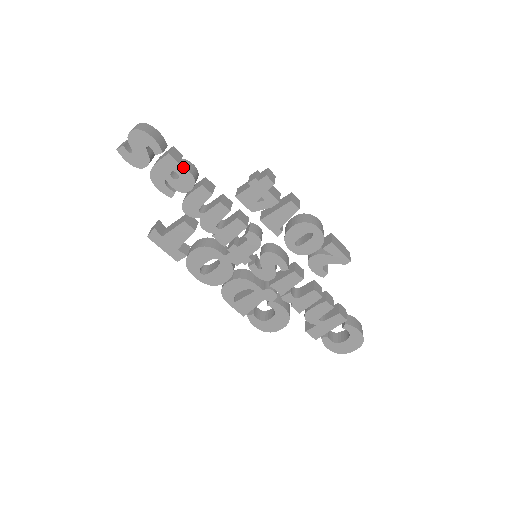
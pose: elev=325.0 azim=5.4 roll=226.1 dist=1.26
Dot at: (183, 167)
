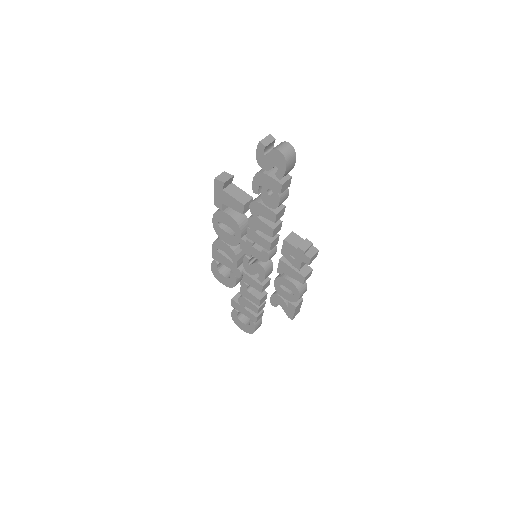
Dot at: (280, 197)
